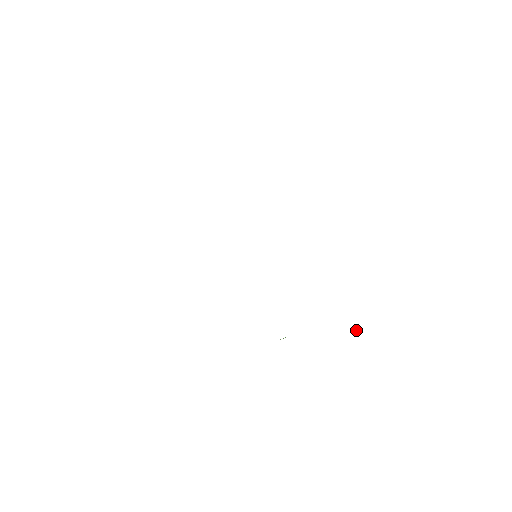
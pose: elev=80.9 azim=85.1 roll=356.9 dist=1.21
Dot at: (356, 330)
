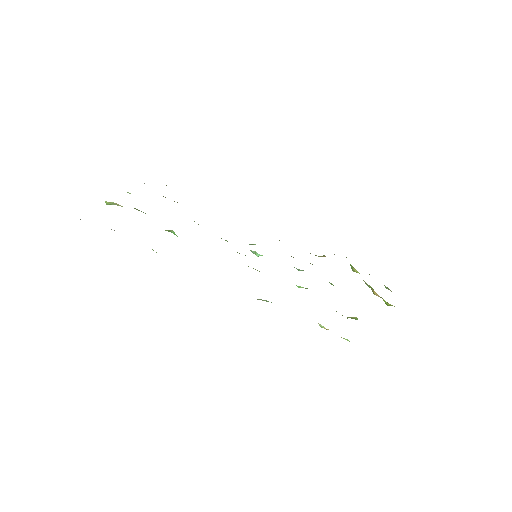
Dot at: occluded
